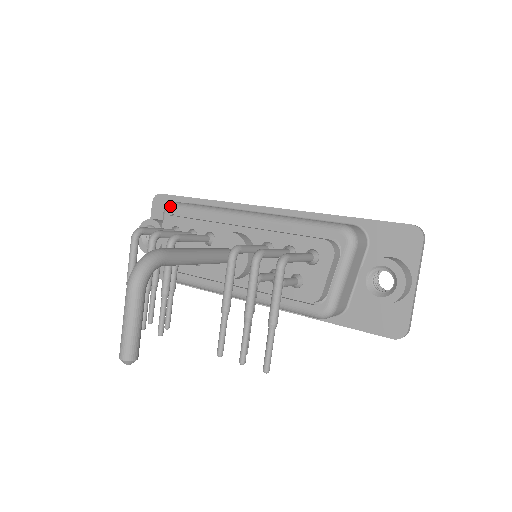
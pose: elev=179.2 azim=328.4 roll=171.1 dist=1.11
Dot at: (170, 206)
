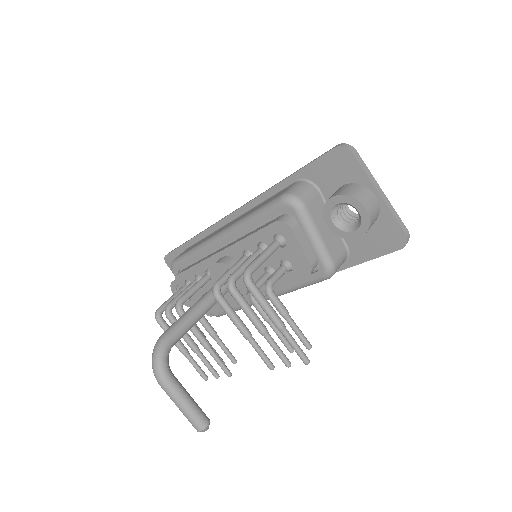
Dot at: (172, 267)
